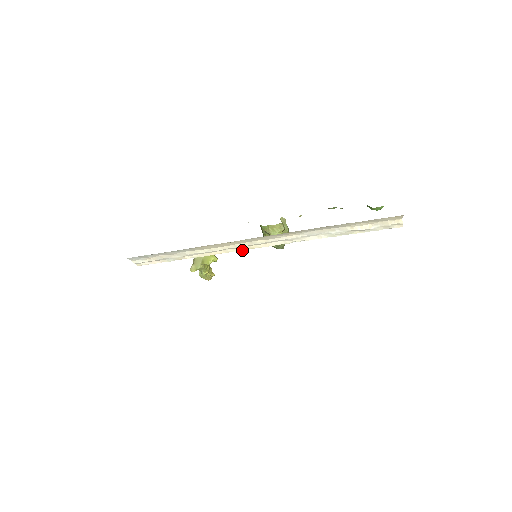
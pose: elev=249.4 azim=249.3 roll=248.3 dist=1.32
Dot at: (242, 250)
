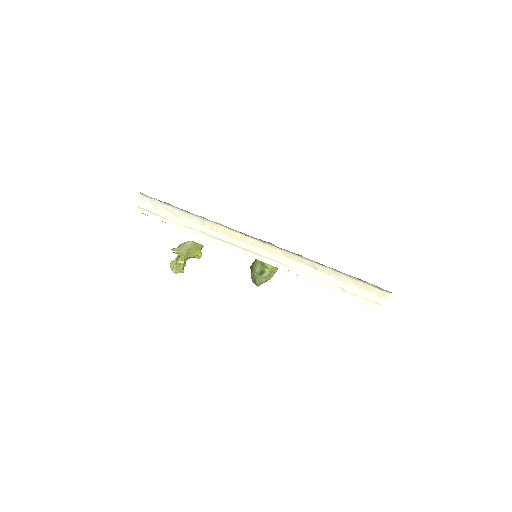
Dot at: (240, 252)
